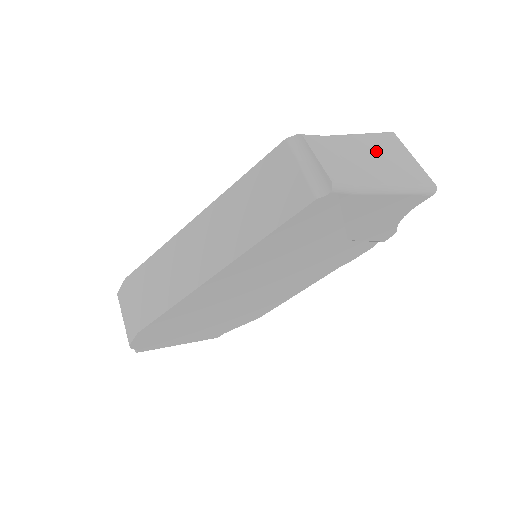
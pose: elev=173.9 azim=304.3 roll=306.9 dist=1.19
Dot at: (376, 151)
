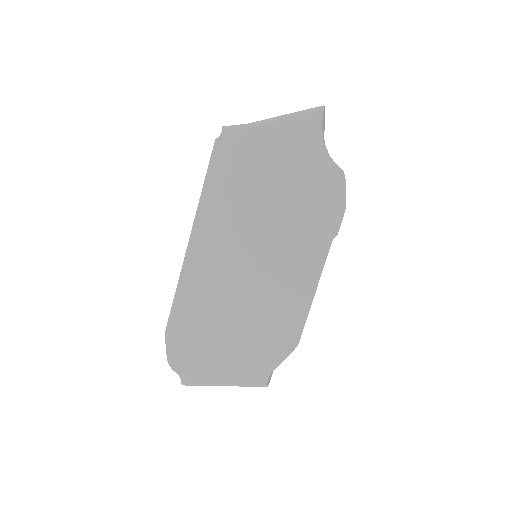
Dot at: occluded
